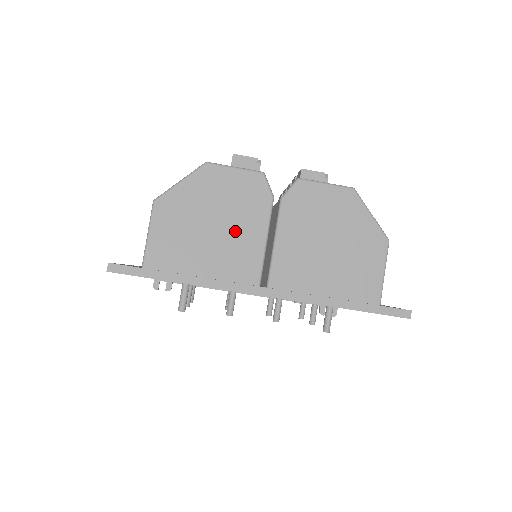
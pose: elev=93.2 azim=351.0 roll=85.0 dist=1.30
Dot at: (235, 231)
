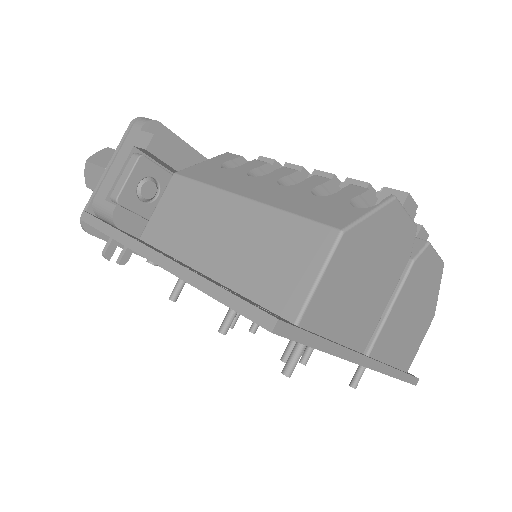
Dot at: (377, 290)
